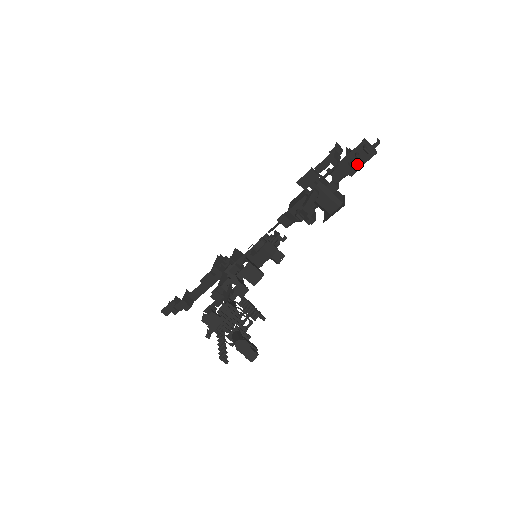
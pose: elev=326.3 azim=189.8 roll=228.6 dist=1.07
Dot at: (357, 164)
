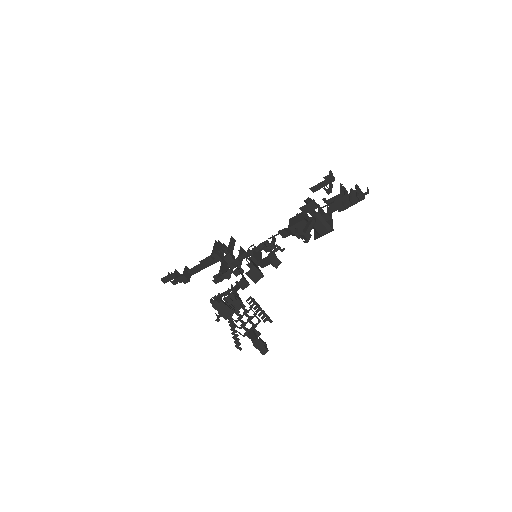
Dot at: (349, 204)
